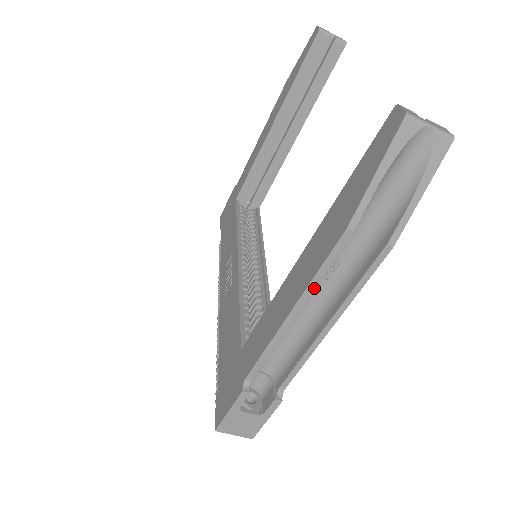
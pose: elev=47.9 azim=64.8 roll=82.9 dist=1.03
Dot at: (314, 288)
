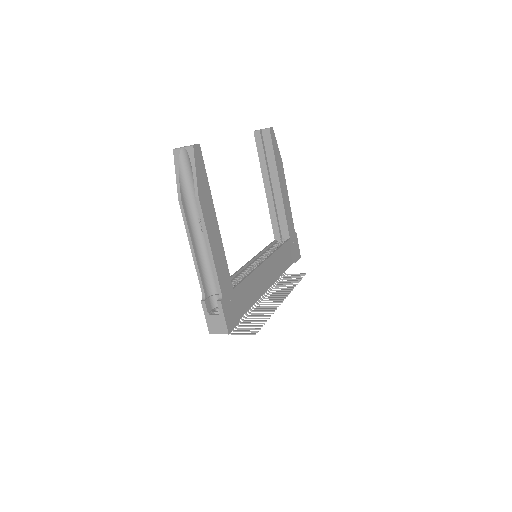
Dot at: (189, 232)
